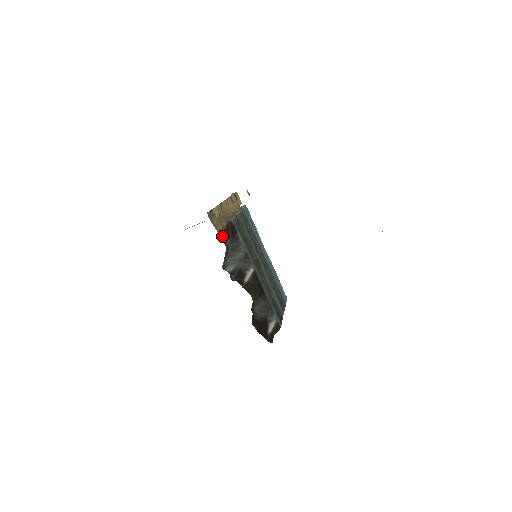
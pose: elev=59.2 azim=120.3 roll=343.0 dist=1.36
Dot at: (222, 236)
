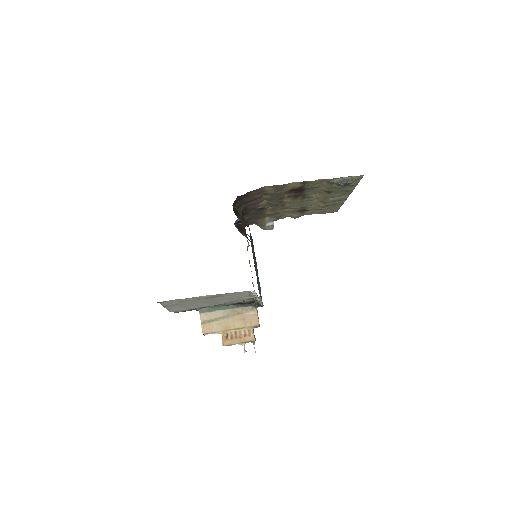
Dot at: (245, 232)
